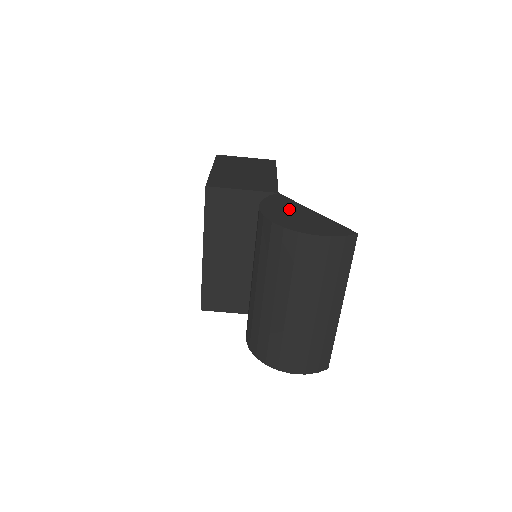
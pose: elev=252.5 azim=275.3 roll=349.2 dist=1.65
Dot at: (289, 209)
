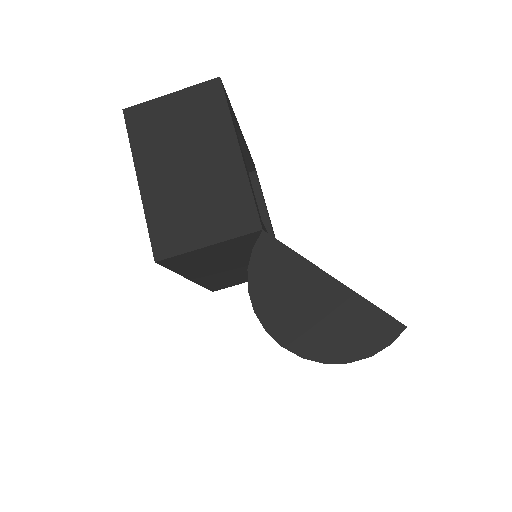
Dot at: (293, 288)
